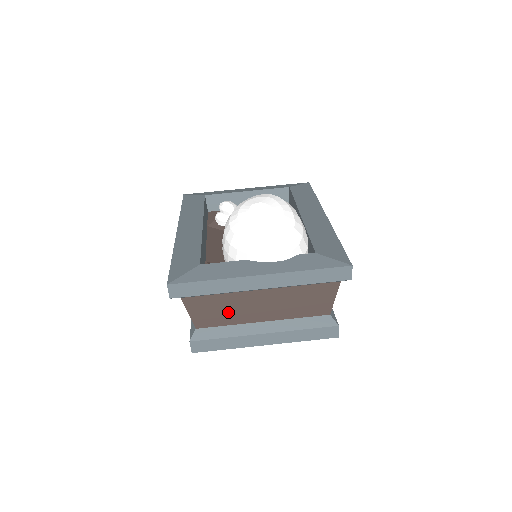
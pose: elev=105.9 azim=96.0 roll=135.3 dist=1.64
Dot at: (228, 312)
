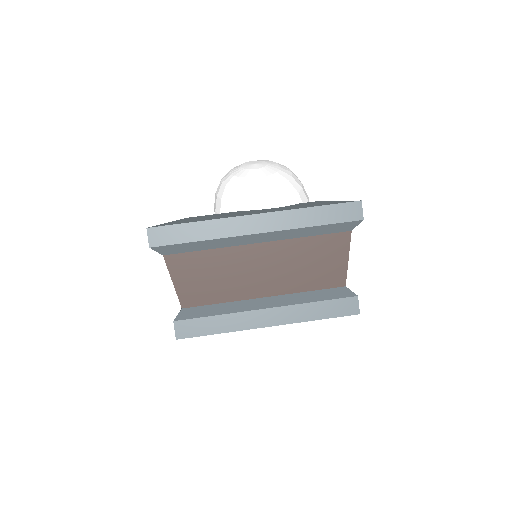
Dot at: (221, 280)
